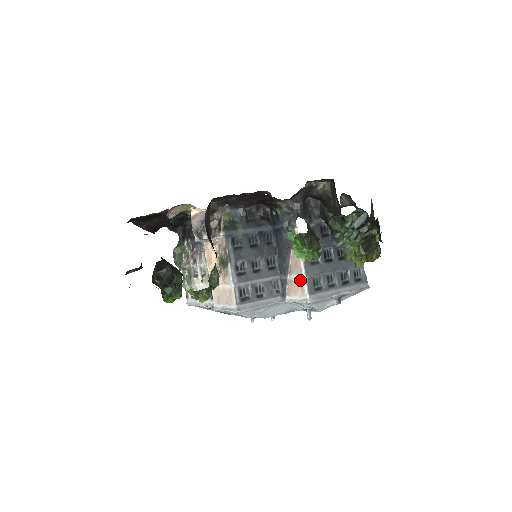
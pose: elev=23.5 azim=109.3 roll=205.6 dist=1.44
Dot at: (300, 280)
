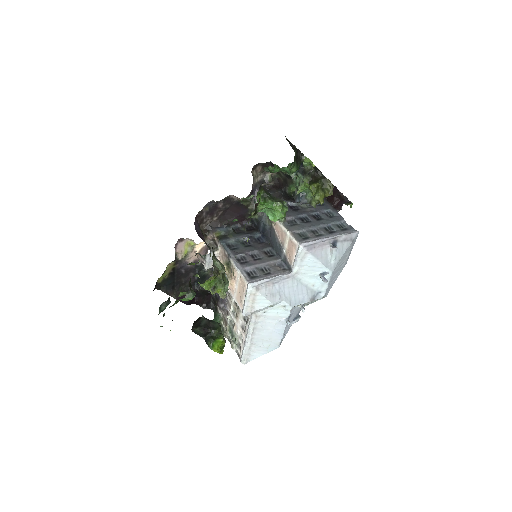
Dot at: (289, 240)
